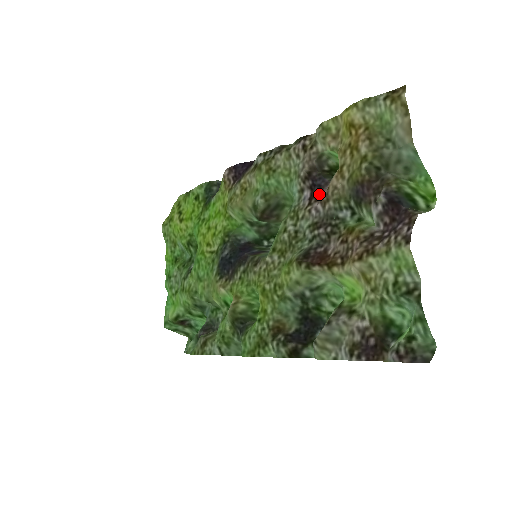
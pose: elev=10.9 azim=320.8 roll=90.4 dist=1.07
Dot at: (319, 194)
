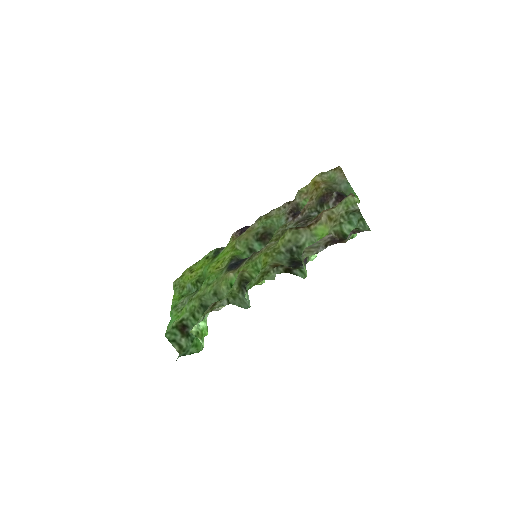
Dot at: (298, 215)
